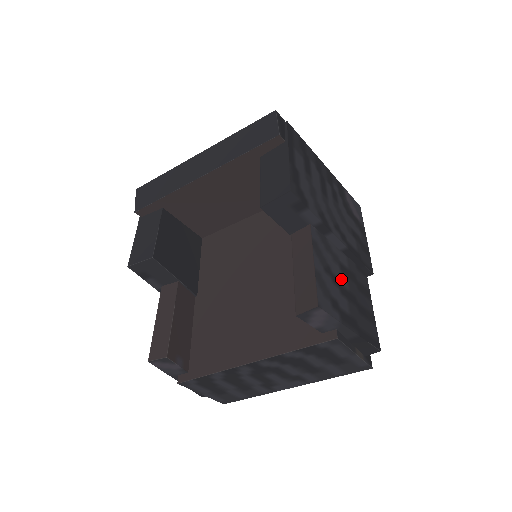
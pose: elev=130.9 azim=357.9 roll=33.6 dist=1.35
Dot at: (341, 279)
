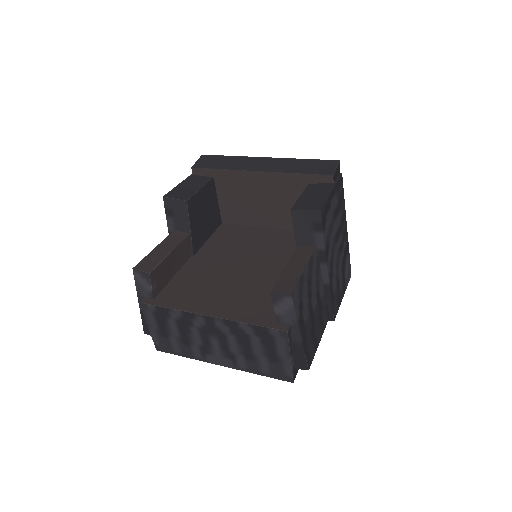
Dot at: (313, 299)
